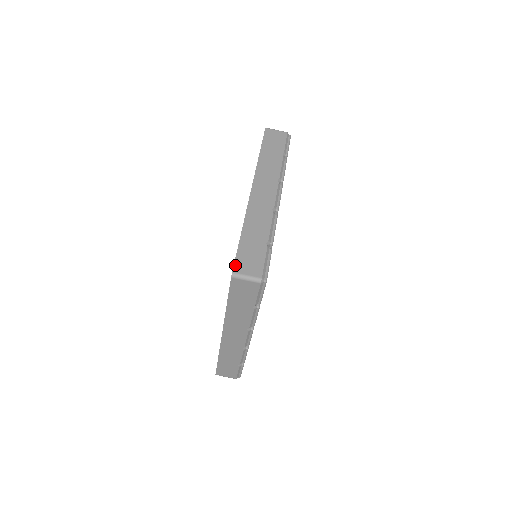
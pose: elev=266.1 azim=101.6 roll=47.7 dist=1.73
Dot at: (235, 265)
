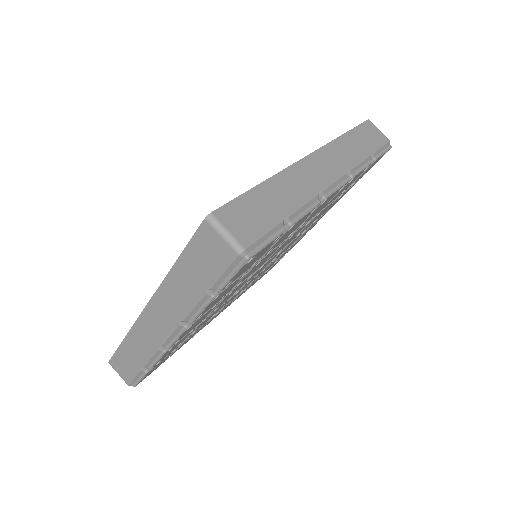
Dot at: (222, 208)
